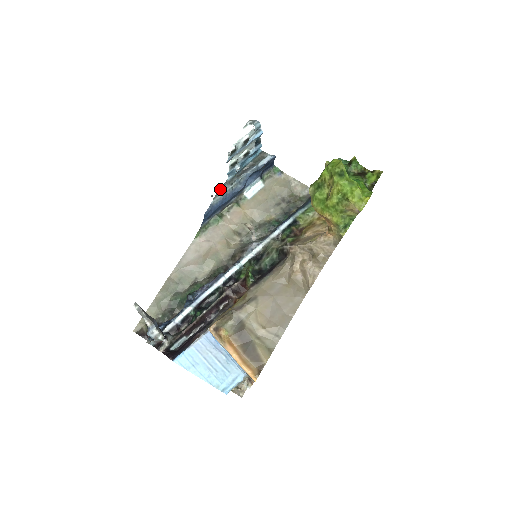
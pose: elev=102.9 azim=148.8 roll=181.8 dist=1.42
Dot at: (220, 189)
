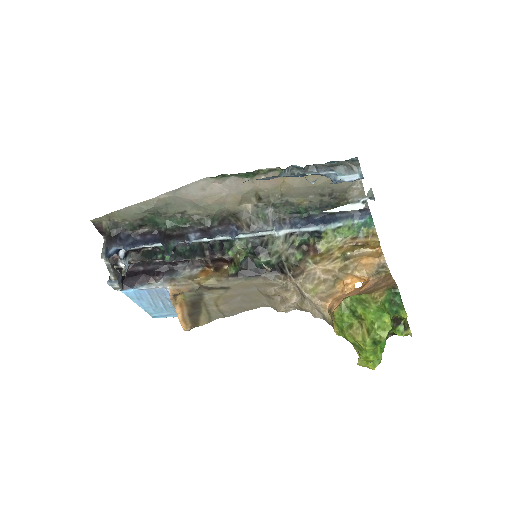
Dot at: occluded
